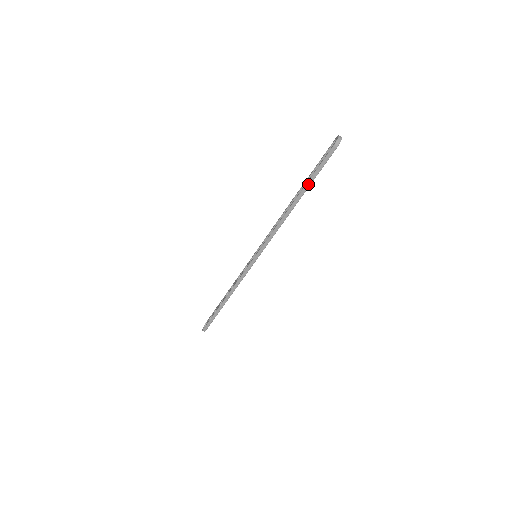
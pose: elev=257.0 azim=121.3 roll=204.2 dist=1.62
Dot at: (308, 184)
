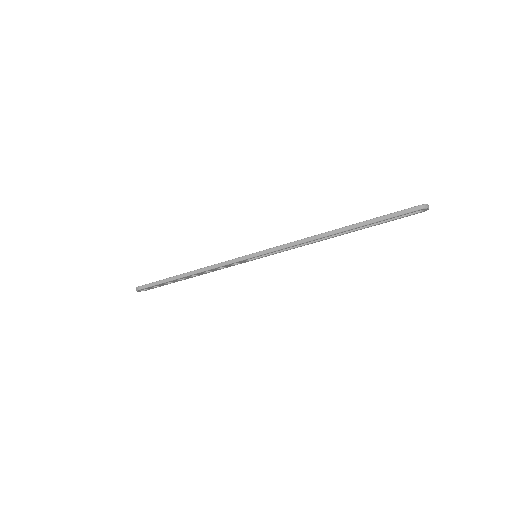
Dot at: (366, 222)
